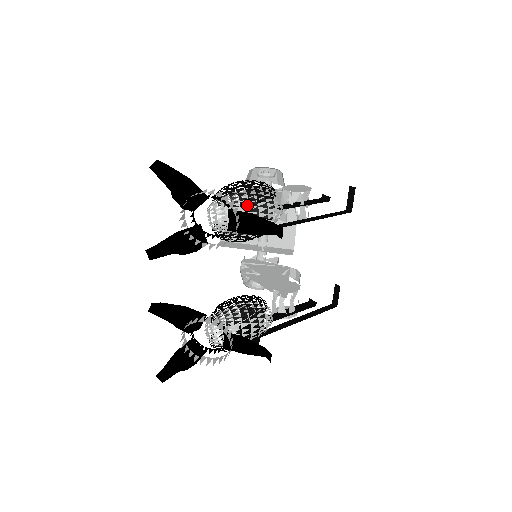
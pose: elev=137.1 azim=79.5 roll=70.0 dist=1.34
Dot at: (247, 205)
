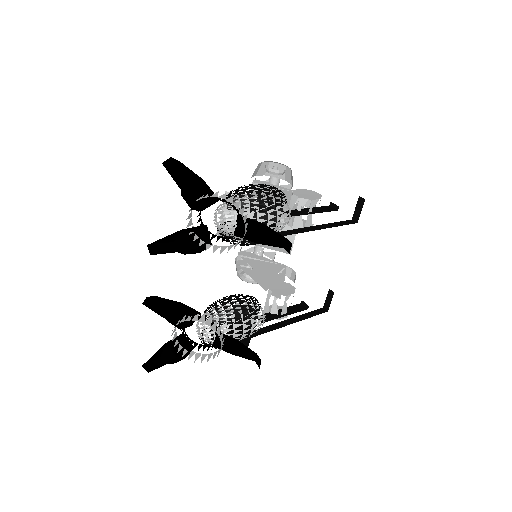
Dot at: occluded
